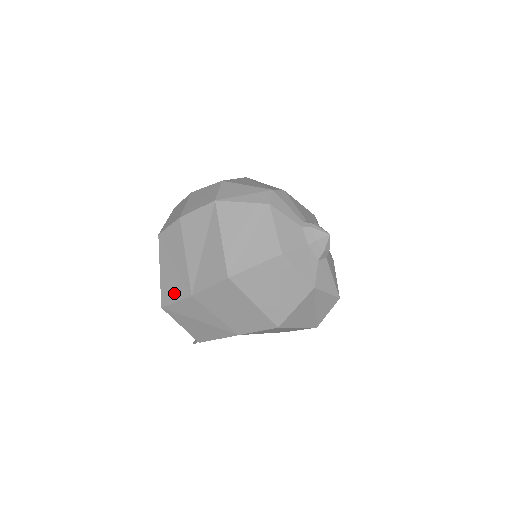
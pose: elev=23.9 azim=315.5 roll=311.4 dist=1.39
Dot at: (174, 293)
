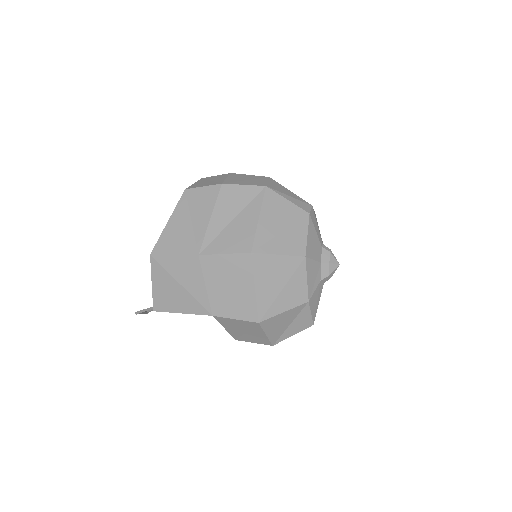
Dot at: (176, 246)
